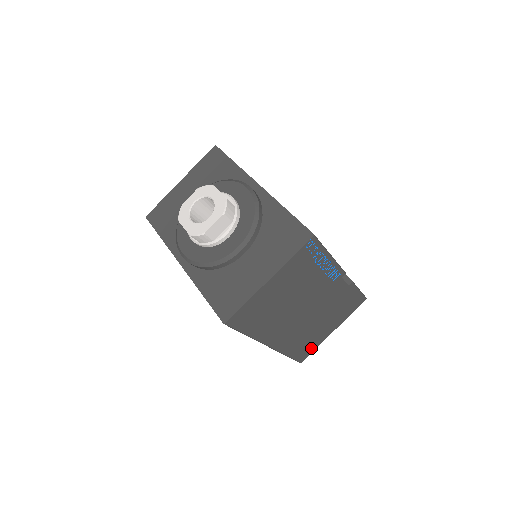
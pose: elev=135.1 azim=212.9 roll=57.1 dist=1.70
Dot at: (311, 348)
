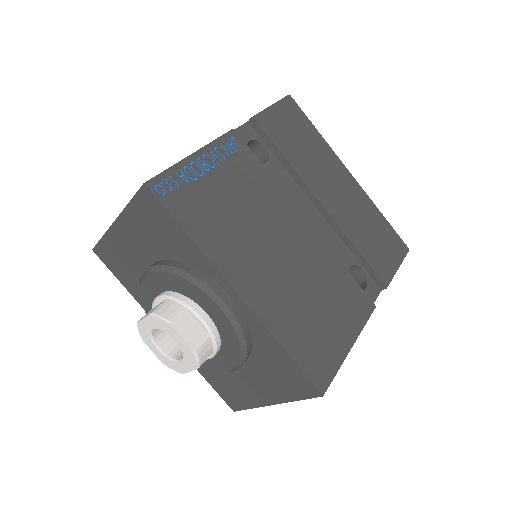
Dot at: occluded
